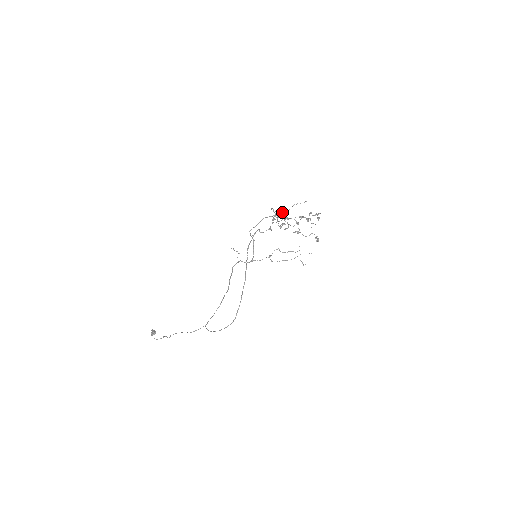
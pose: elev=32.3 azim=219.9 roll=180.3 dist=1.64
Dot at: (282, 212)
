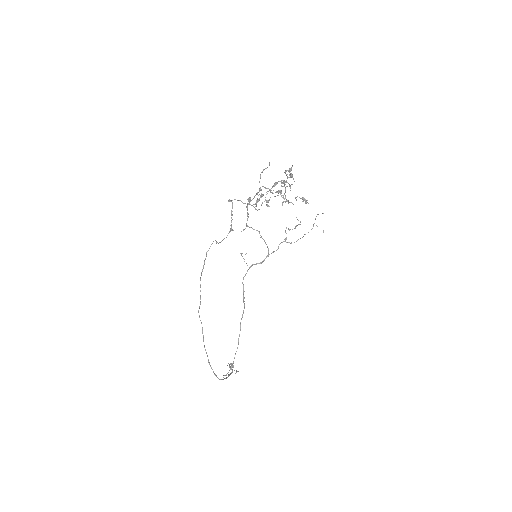
Dot at: occluded
